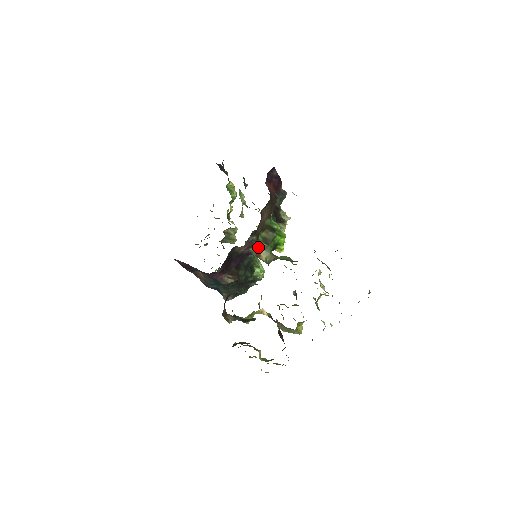
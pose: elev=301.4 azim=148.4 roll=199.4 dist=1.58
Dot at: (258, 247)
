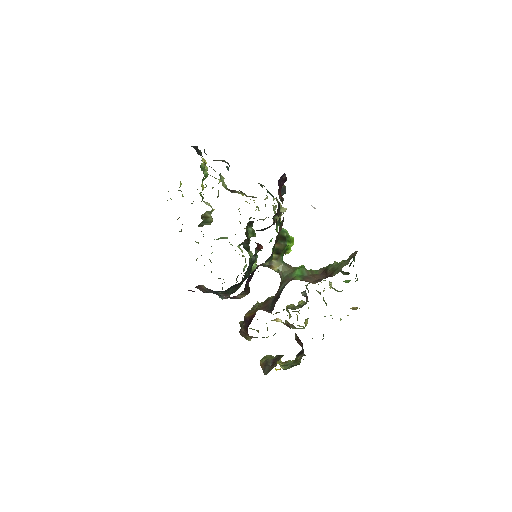
Dot at: (271, 260)
